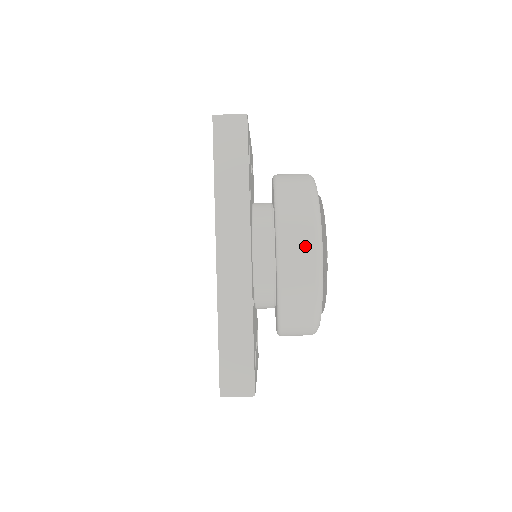
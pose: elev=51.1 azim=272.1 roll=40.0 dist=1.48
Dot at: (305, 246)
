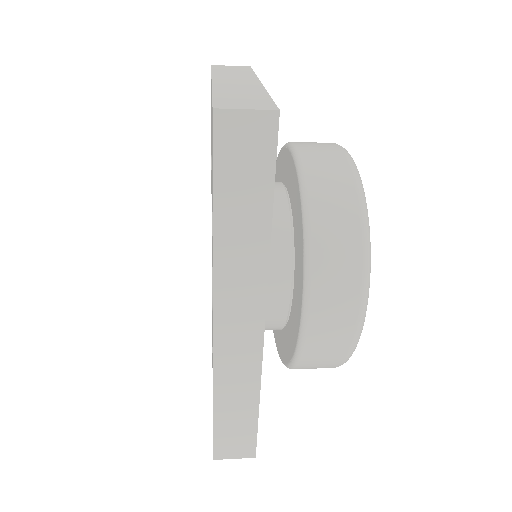
Dot at: (344, 316)
